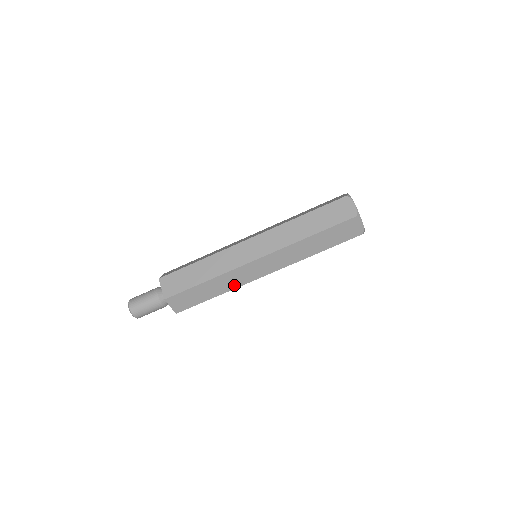
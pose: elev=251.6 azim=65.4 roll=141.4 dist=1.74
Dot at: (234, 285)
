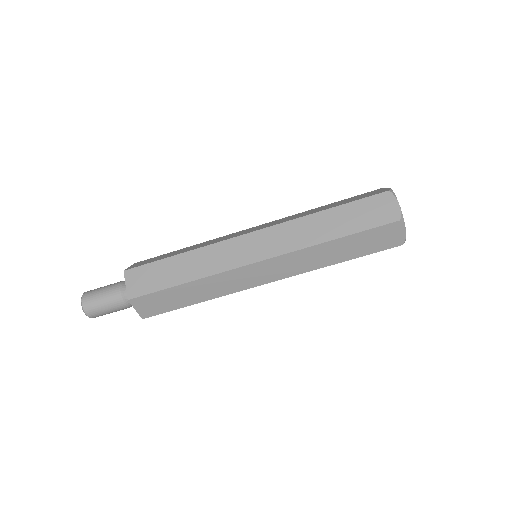
Dot at: (223, 291)
